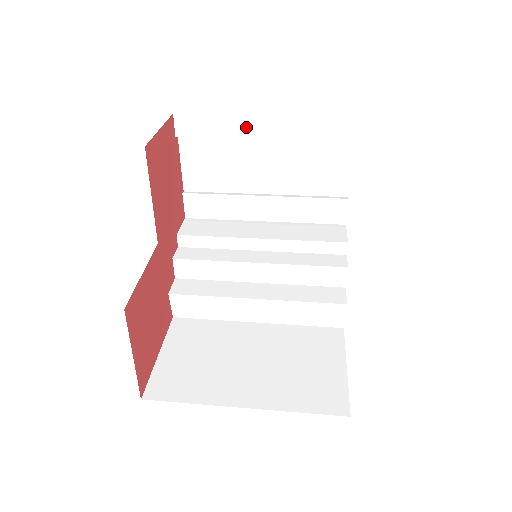
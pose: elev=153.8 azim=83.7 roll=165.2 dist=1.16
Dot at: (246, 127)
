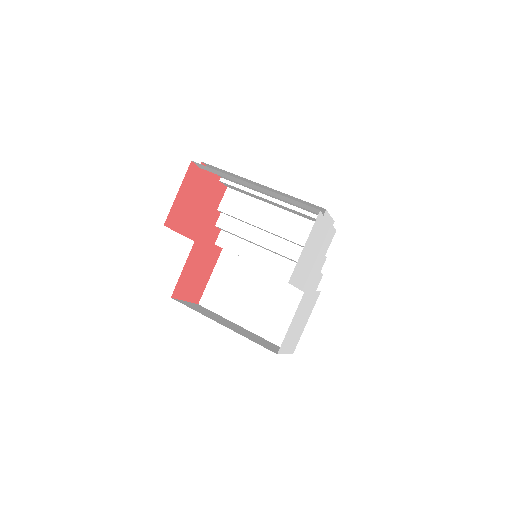
Dot at: (243, 182)
